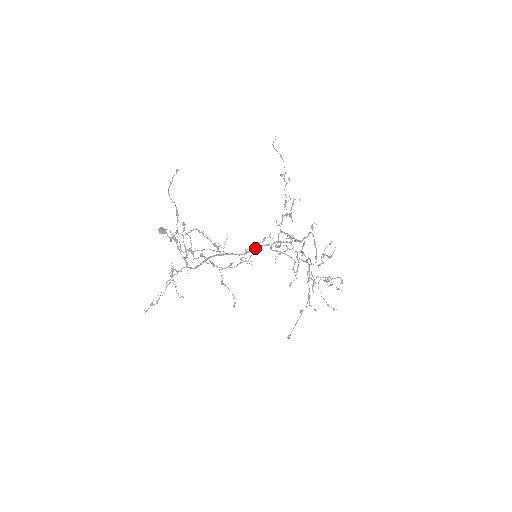
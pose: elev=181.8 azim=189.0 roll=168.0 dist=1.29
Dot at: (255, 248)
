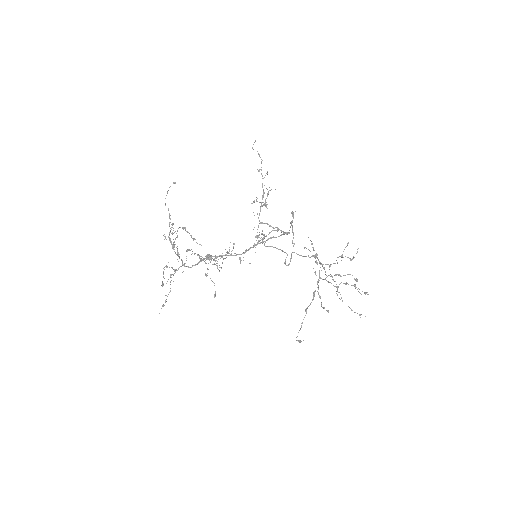
Dot at: (252, 247)
